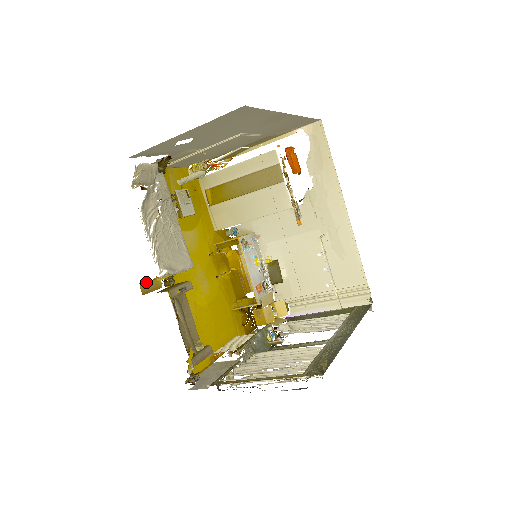
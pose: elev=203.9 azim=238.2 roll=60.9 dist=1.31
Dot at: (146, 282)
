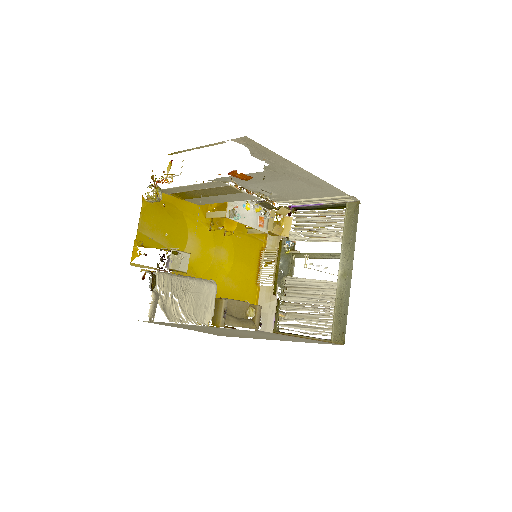
Dot at: occluded
